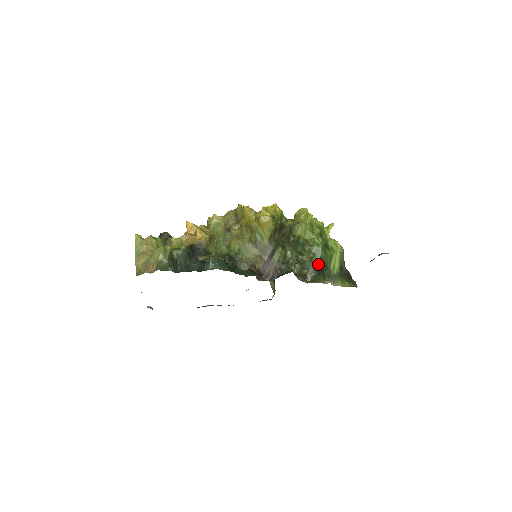
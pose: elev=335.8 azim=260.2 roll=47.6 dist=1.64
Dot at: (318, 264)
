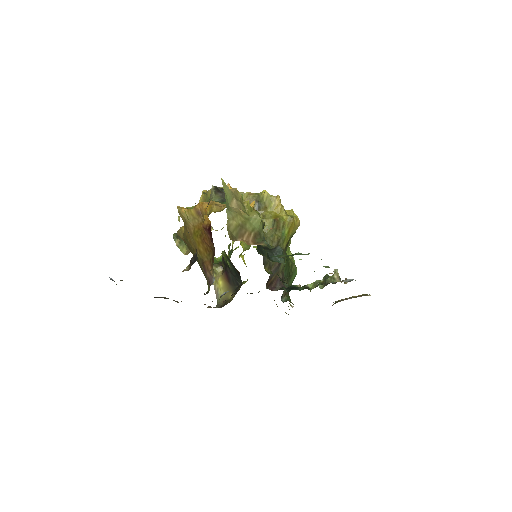
Dot at: (291, 284)
